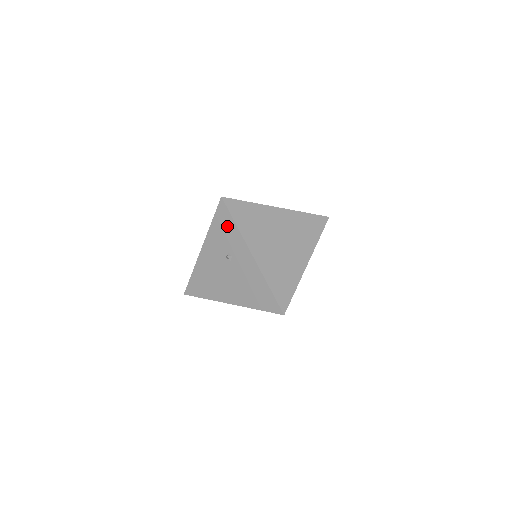
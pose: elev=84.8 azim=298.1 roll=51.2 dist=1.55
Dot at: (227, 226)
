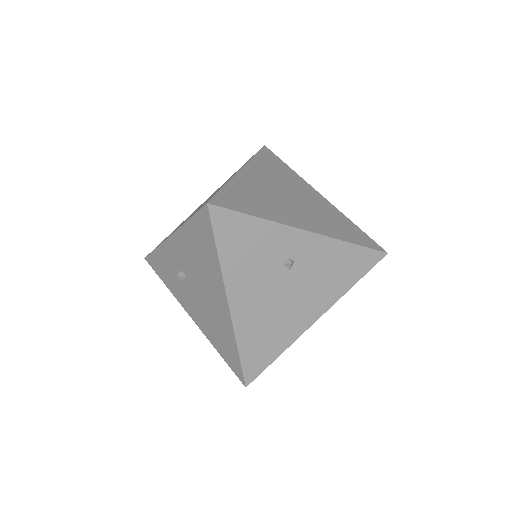
Dot at: (160, 263)
